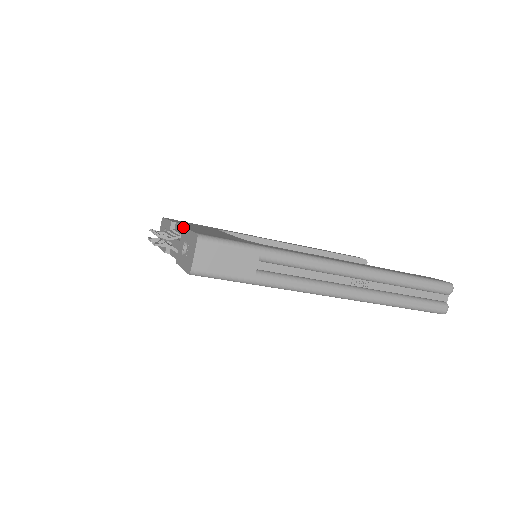
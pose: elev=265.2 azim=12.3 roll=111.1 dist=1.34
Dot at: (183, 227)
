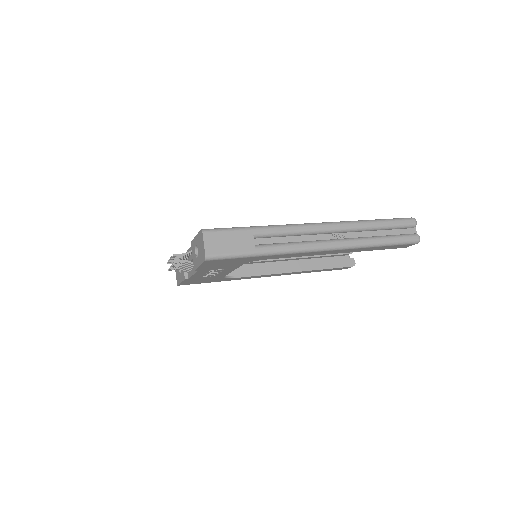
Dot at: (191, 242)
